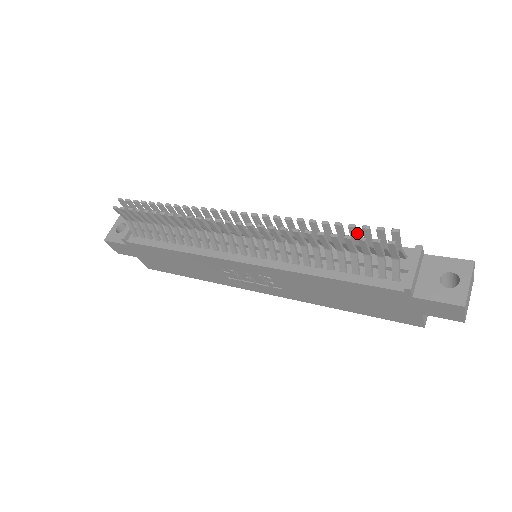
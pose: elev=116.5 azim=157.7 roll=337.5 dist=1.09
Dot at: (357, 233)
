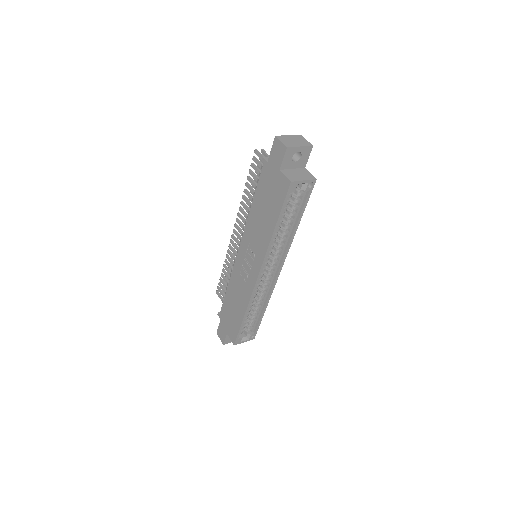
Dot at: occluded
